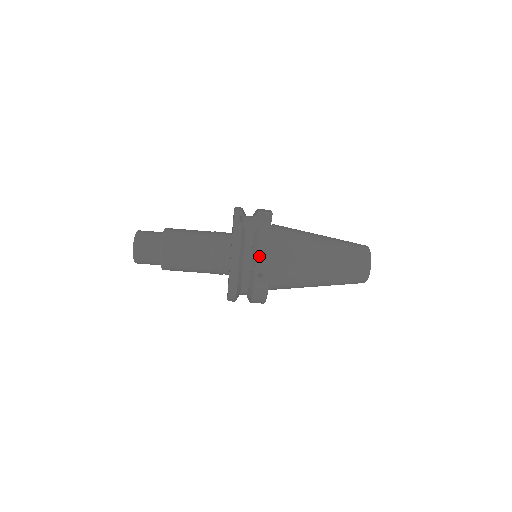
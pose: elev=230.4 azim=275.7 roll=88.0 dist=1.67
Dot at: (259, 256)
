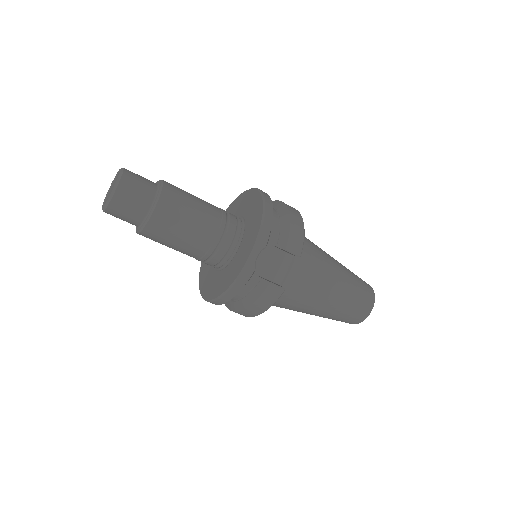
Dot at: (251, 307)
